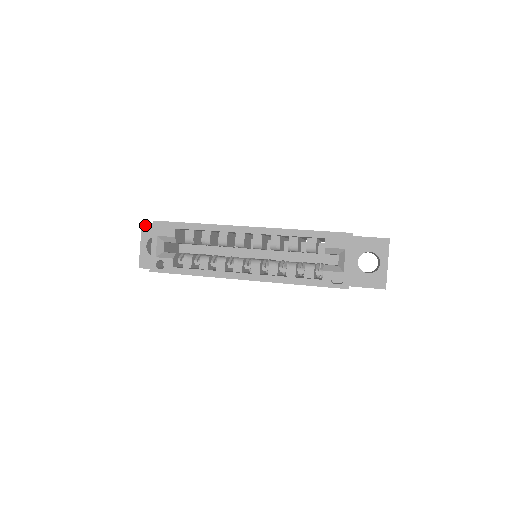
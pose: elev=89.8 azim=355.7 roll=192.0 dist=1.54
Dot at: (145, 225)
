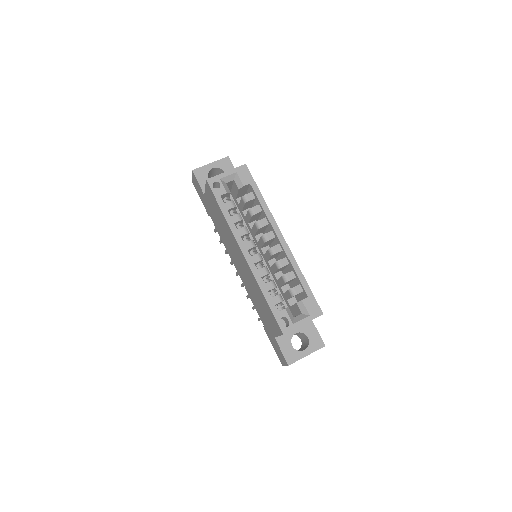
Dot at: (228, 159)
